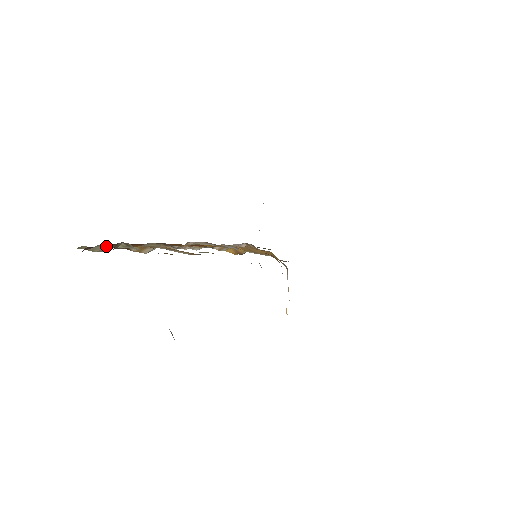
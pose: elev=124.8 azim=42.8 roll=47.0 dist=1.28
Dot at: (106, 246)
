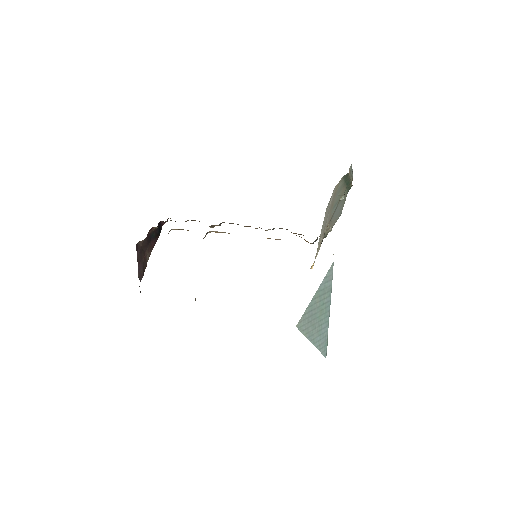
Dot at: occluded
